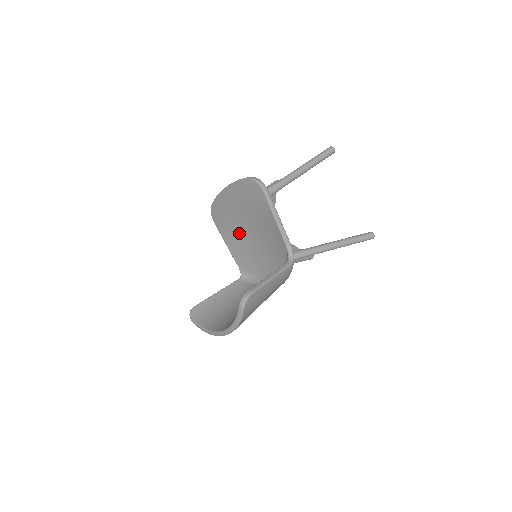
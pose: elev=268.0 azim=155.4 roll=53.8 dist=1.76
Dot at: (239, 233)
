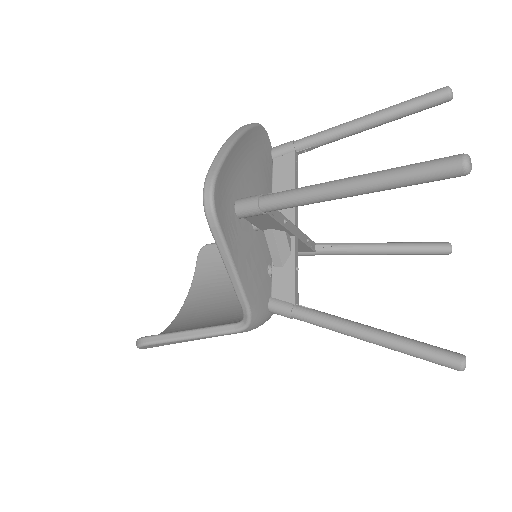
Dot at: occluded
